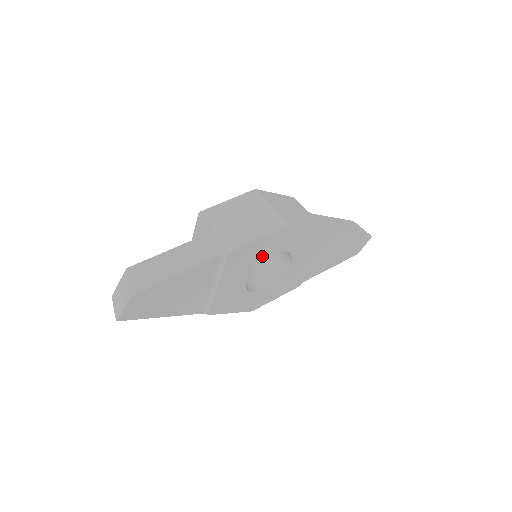
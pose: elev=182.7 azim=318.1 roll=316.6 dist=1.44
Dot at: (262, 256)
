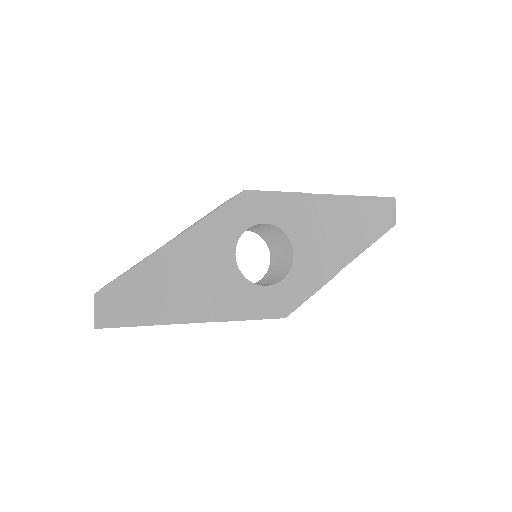
Dot at: (236, 232)
